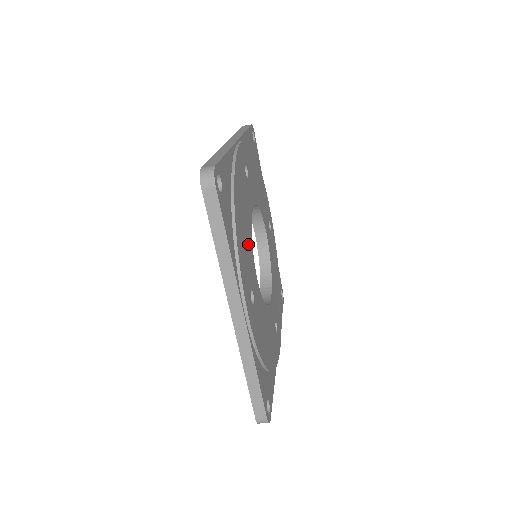
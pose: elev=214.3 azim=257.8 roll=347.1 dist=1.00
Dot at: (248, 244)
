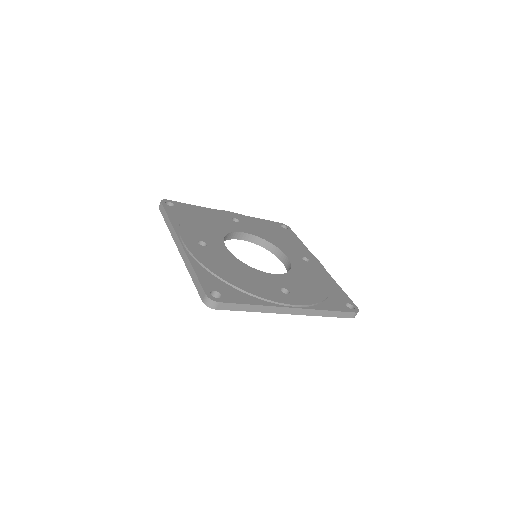
Dot at: (212, 232)
